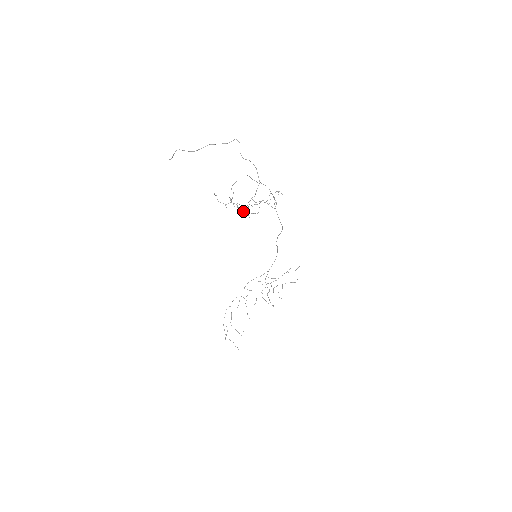
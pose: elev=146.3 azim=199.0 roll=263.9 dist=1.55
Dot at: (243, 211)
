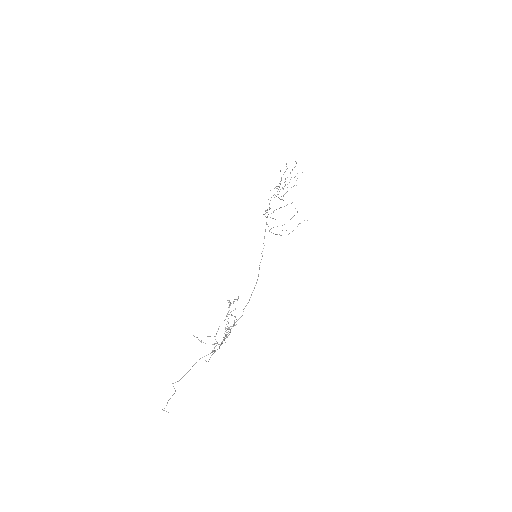
Dot at: occluded
